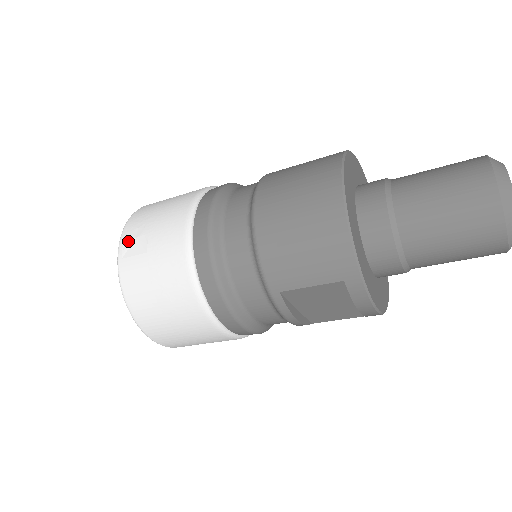
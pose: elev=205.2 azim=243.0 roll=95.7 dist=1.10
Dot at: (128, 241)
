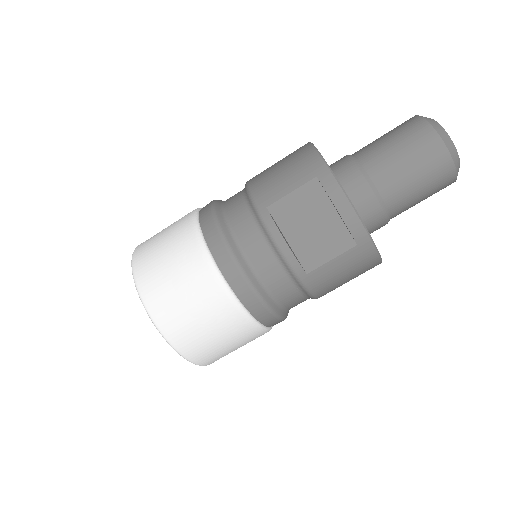
Dot at: occluded
